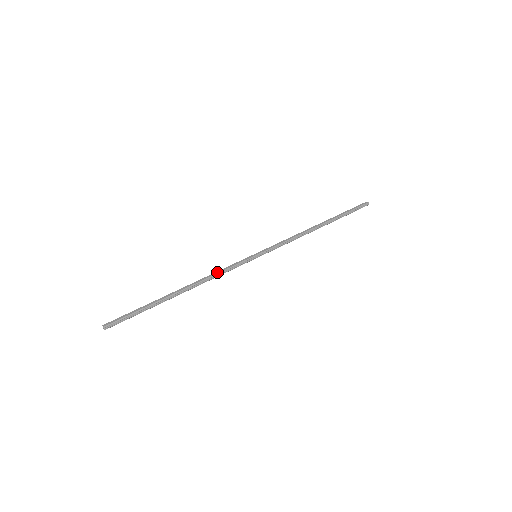
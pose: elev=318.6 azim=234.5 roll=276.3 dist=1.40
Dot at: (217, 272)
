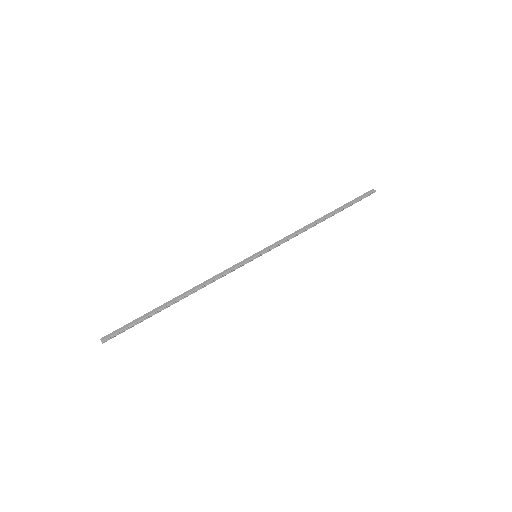
Dot at: (216, 276)
